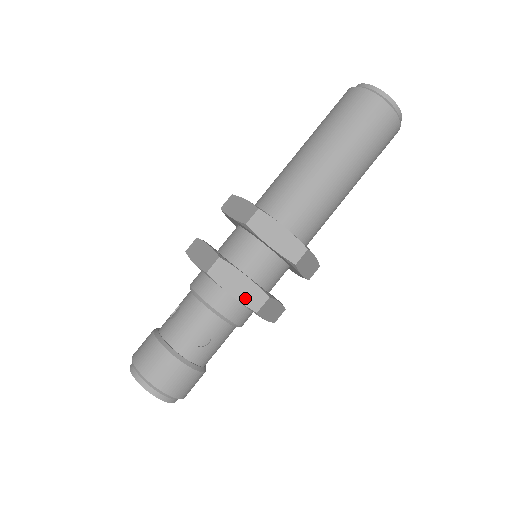
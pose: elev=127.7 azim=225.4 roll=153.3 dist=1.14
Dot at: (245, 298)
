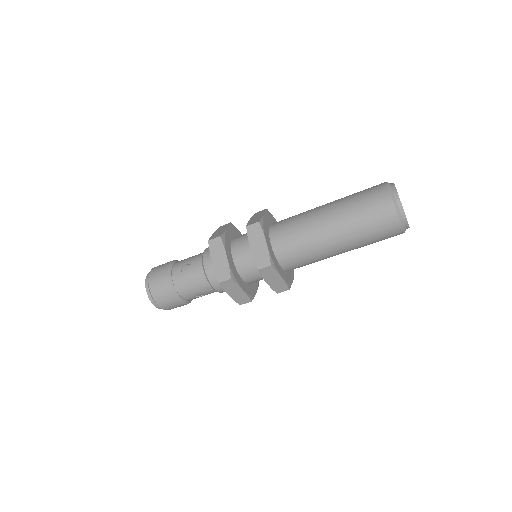
Dot at: (236, 298)
